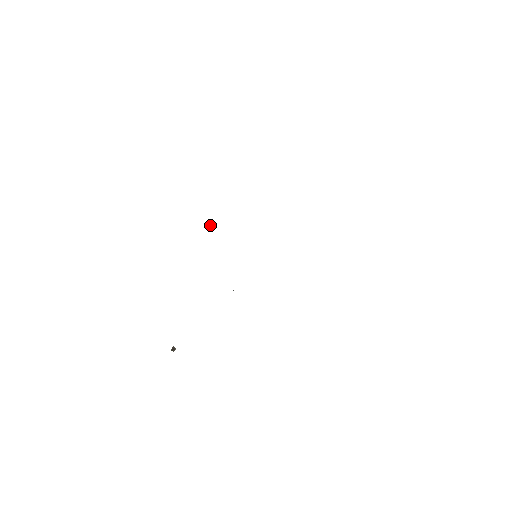
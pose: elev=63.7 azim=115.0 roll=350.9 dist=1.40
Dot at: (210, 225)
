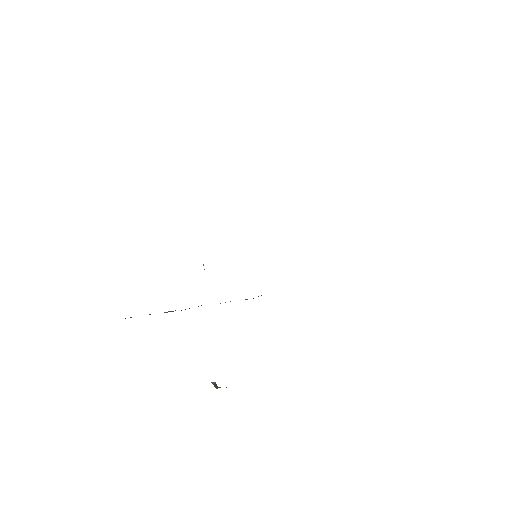
Dot at: occluded
